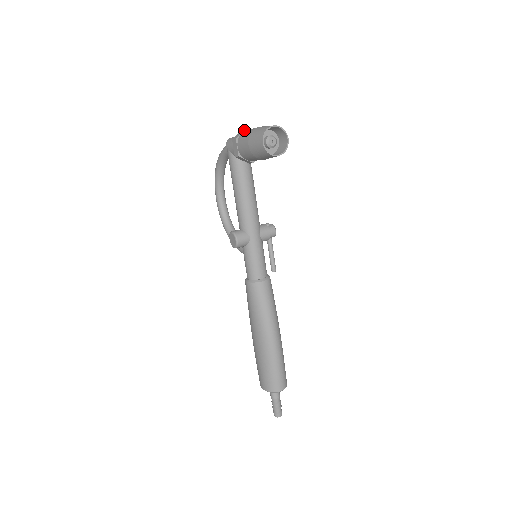
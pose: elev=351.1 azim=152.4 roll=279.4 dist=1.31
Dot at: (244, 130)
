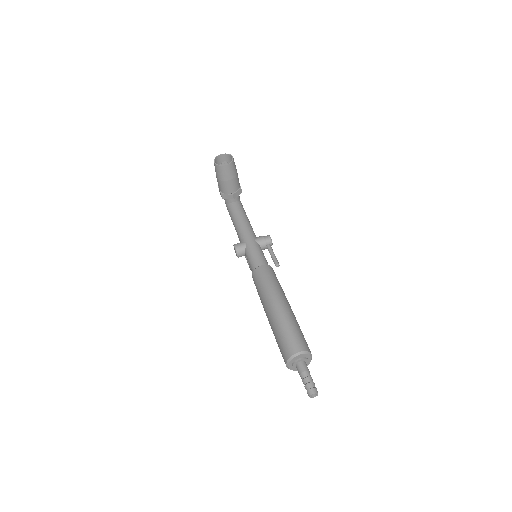
Dot at: occluded
